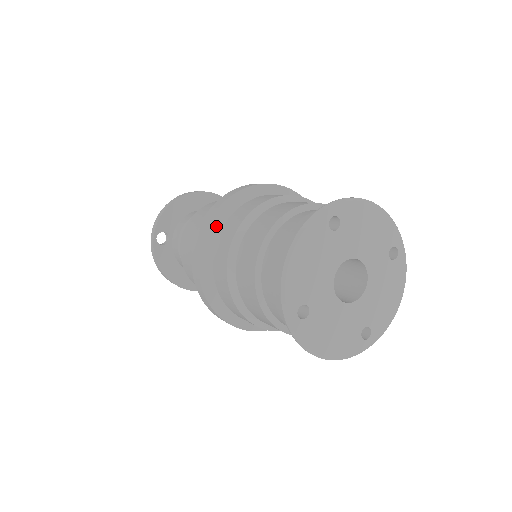
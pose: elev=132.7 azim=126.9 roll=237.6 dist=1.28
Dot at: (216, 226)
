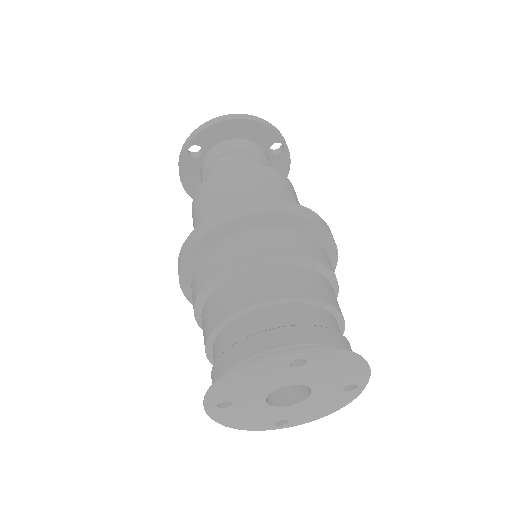
Dot at: (220, 234)
